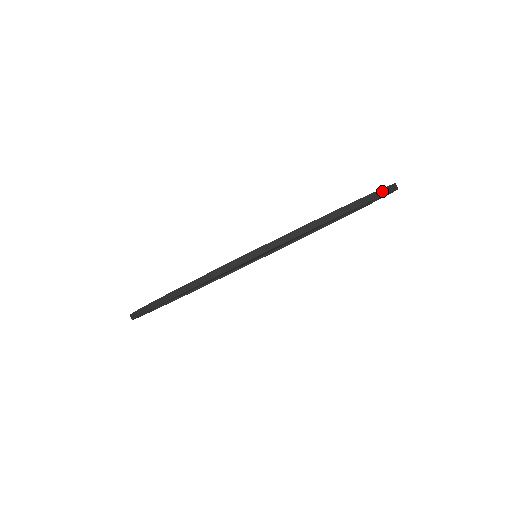
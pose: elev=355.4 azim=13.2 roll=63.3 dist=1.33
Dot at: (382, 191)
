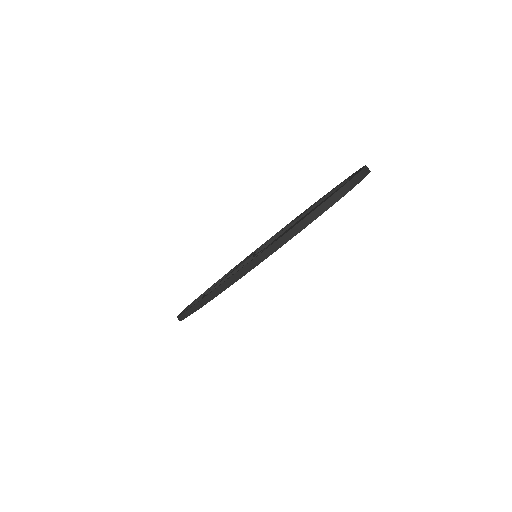
Dot at: (326, 204)
